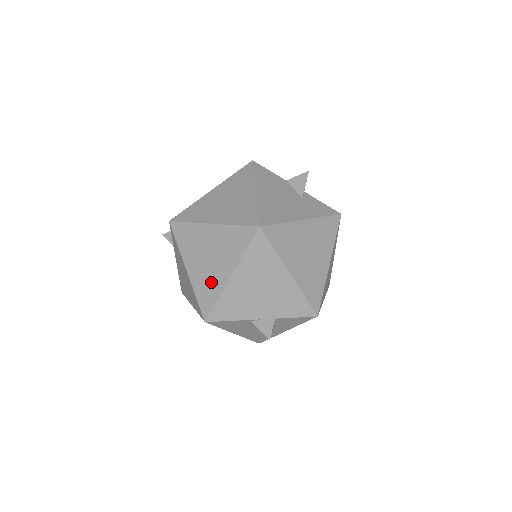
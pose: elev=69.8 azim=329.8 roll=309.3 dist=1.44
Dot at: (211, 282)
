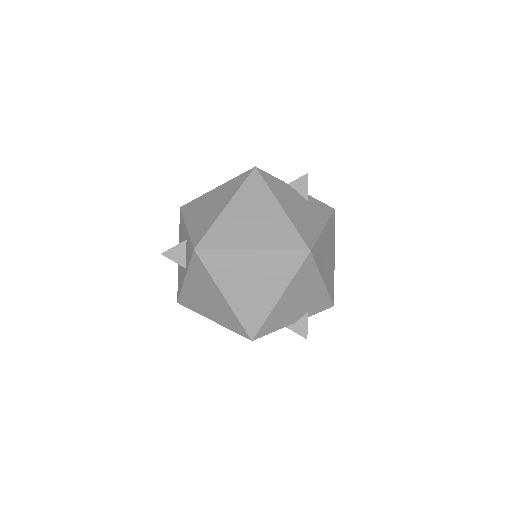
Dot at: (257, 305)
